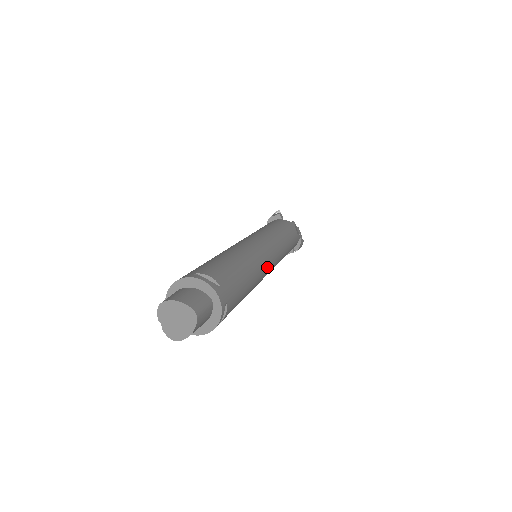
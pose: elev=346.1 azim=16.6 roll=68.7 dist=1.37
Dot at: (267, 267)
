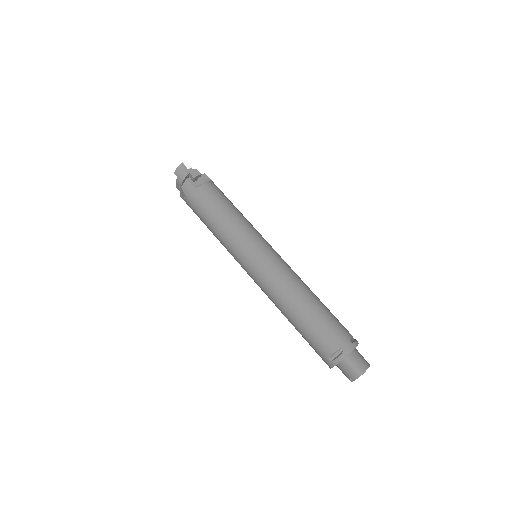
Dot at: occluded
